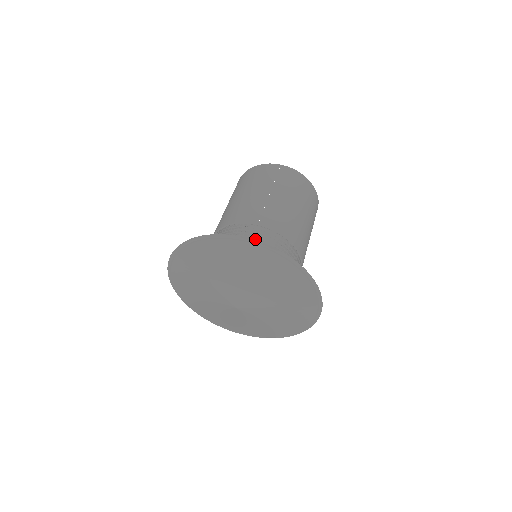
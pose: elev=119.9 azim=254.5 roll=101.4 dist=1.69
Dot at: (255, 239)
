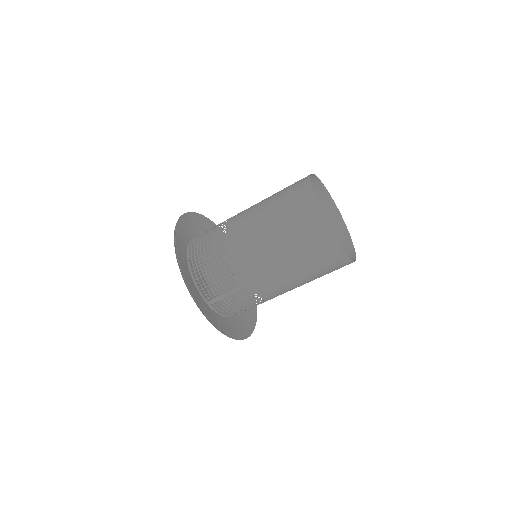
Dot at: occluded
